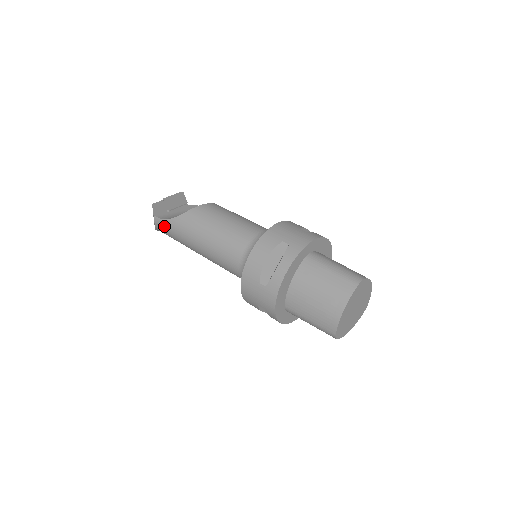
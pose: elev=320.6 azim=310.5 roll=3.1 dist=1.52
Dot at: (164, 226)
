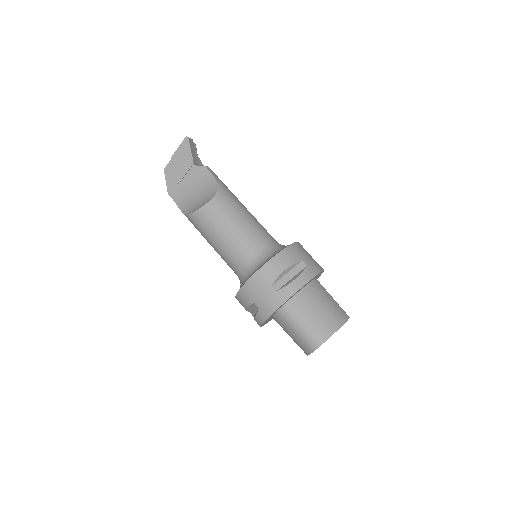
Dot at: occluded
